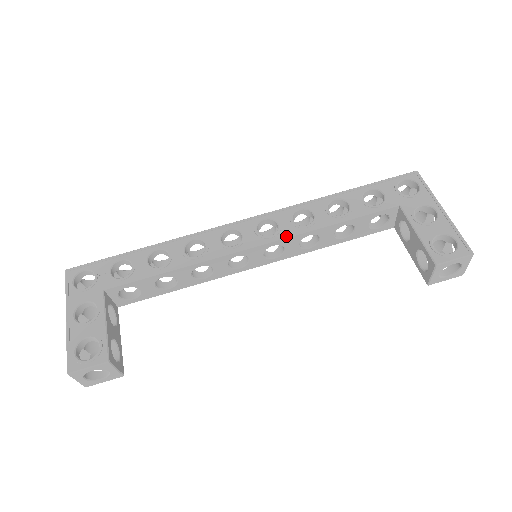
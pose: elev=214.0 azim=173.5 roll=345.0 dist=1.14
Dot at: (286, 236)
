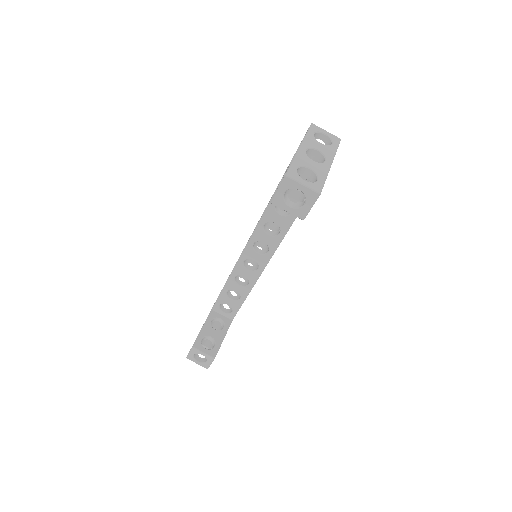
Dot at: (252, 233)
